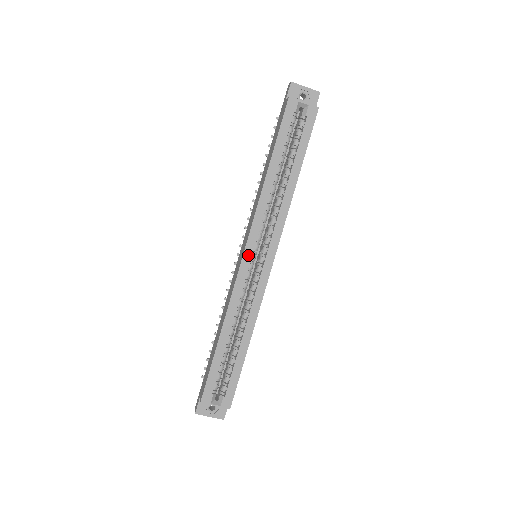
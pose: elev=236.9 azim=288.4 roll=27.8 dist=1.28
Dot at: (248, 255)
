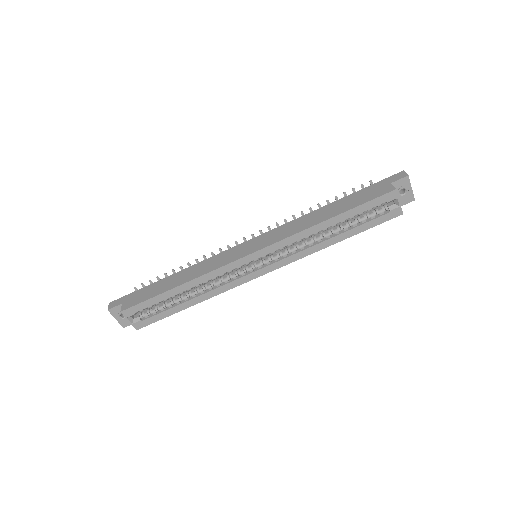
Dot at: (254, 257)
